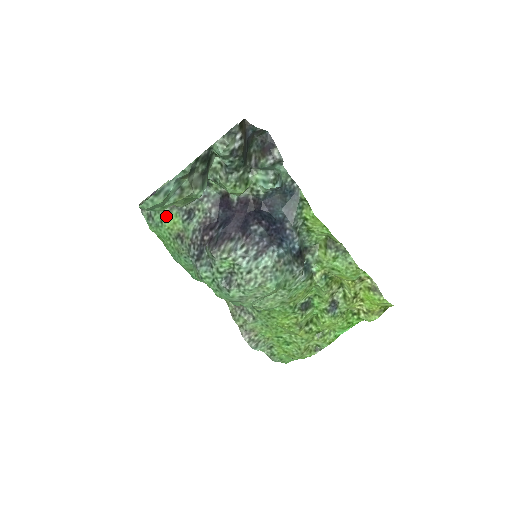
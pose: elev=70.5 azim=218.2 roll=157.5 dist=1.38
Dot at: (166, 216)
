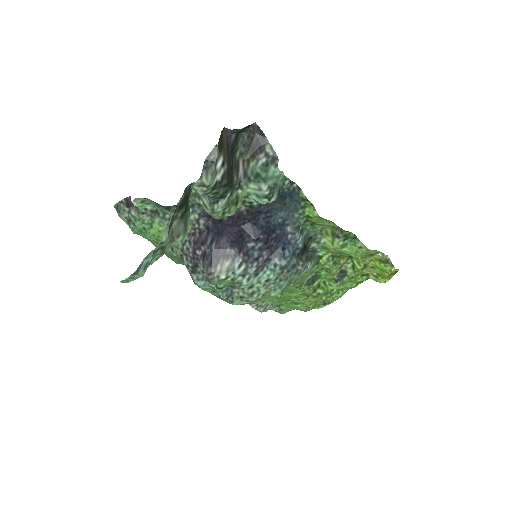
Dot at: (148, 224)
